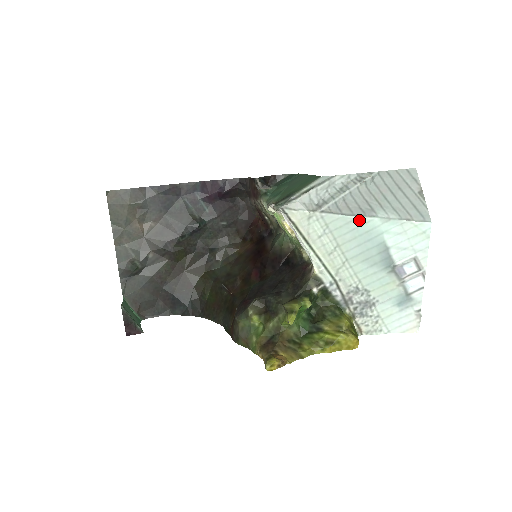
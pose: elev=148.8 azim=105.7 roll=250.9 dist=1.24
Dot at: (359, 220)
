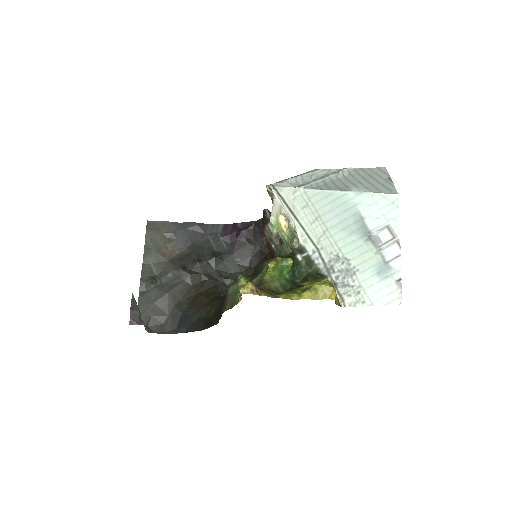
Dot at: (336, 194)
